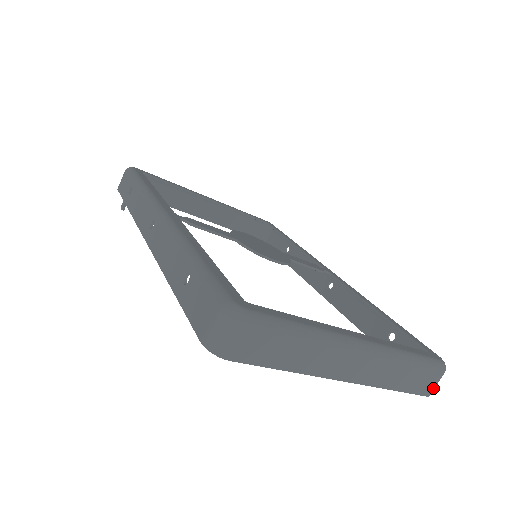
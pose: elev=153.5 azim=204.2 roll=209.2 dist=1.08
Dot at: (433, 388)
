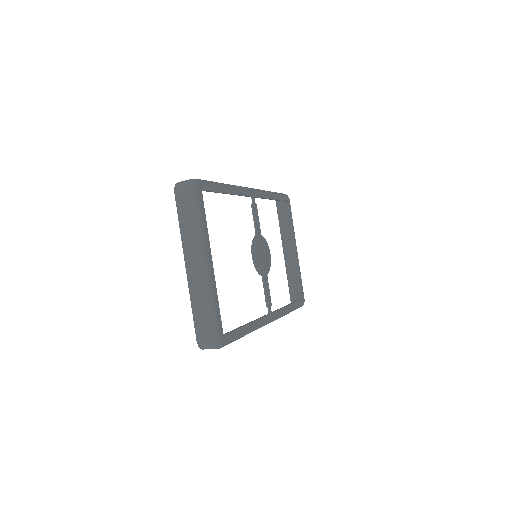
Dot at: (203, 342)
